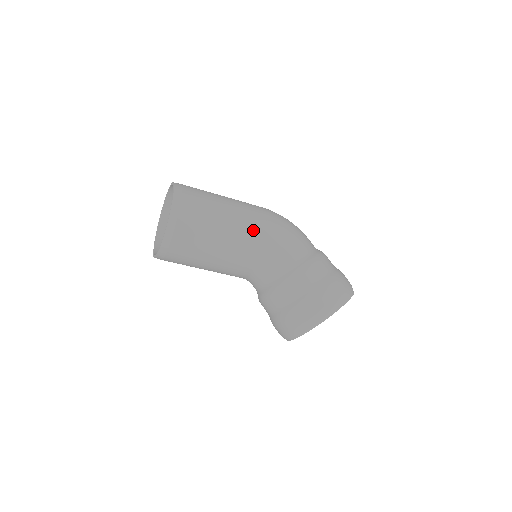
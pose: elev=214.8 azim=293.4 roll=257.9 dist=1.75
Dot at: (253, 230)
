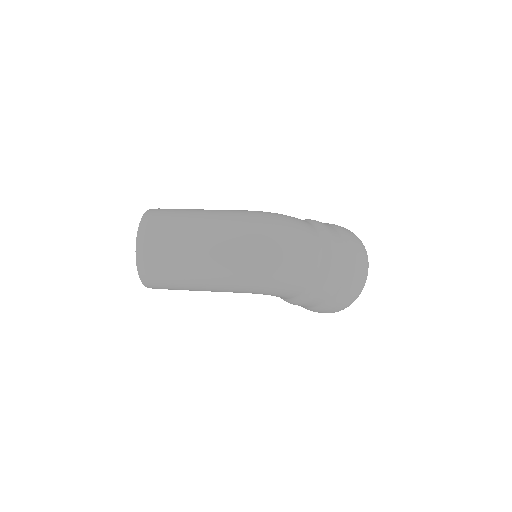
Dot at: occluded
